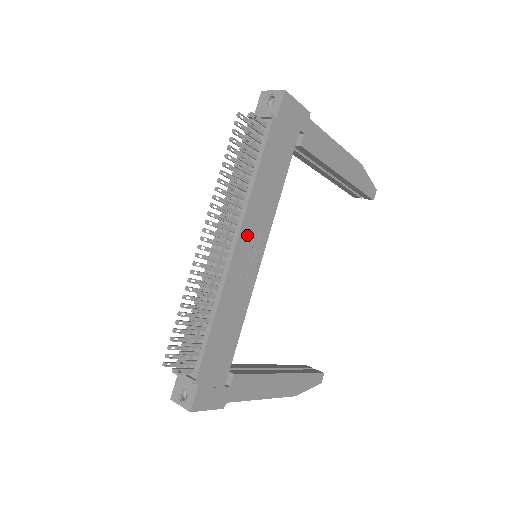
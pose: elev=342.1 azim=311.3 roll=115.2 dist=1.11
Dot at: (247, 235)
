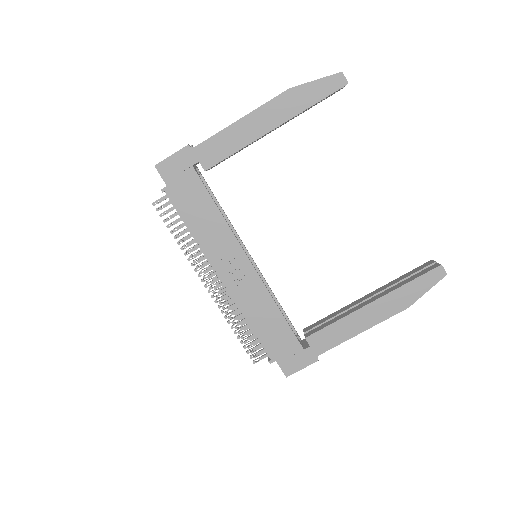
Dot at: (222, 264)
